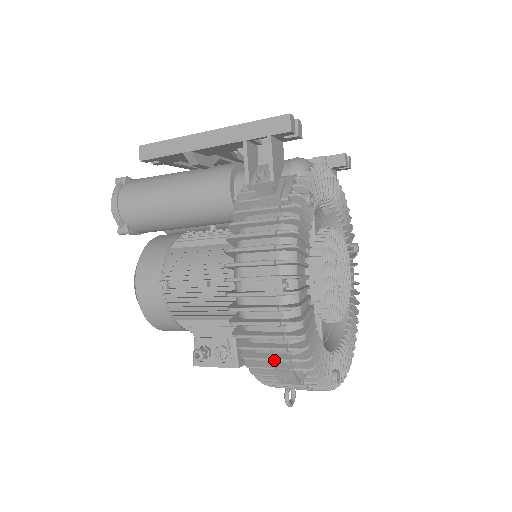
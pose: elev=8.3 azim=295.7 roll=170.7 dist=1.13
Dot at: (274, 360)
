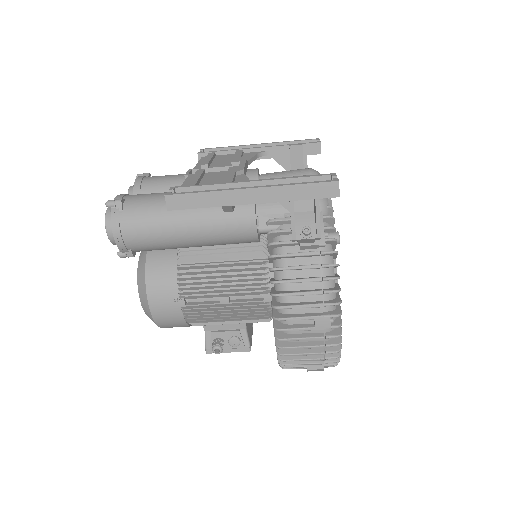
Dot at: (310, 364)
